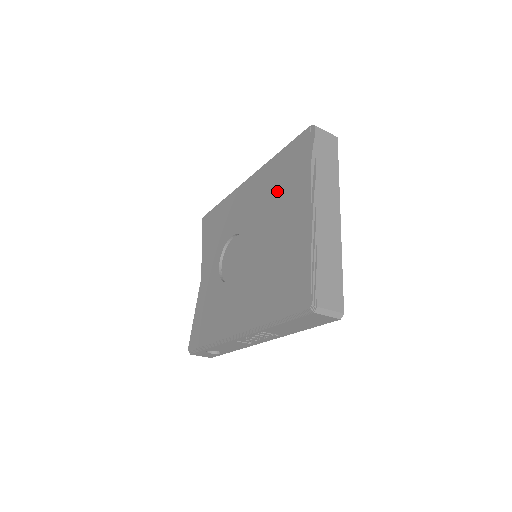
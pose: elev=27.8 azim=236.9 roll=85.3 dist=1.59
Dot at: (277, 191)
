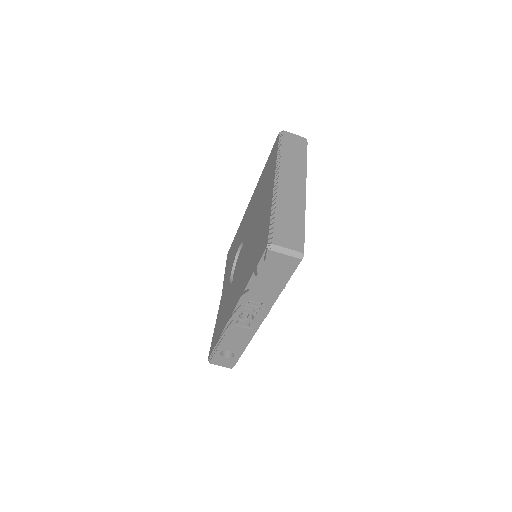
Dot at: (261, 190)
